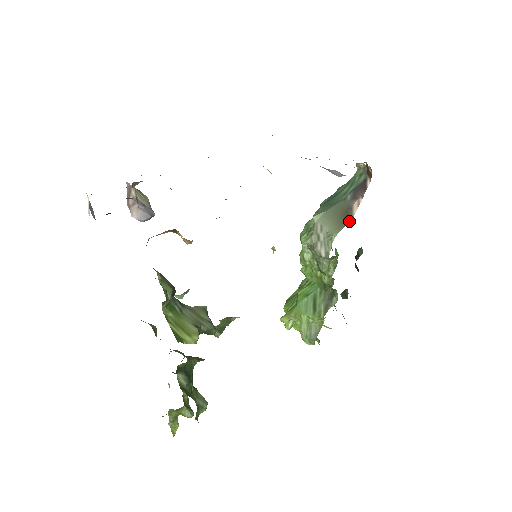
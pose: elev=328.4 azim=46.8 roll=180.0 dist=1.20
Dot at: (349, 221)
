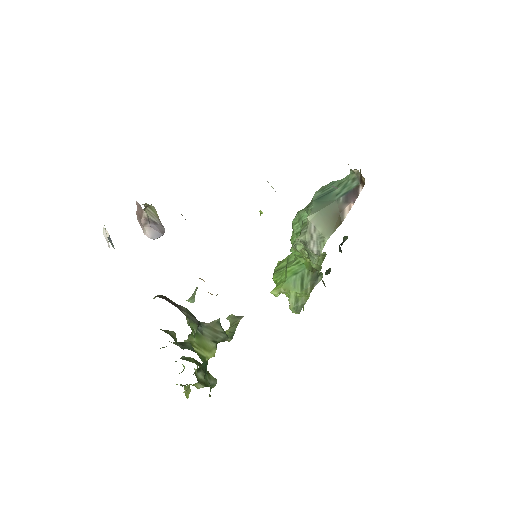
Dot at: (340, 224)
